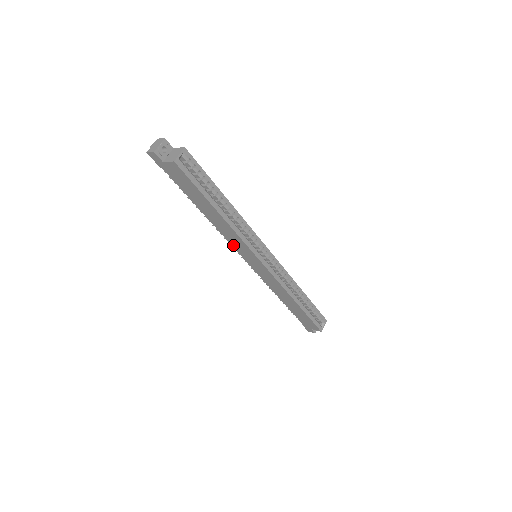
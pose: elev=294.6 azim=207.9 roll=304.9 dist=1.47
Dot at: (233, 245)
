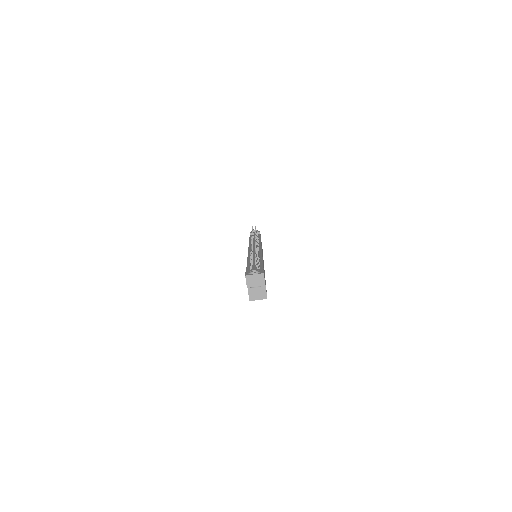
Dot at: occluded
